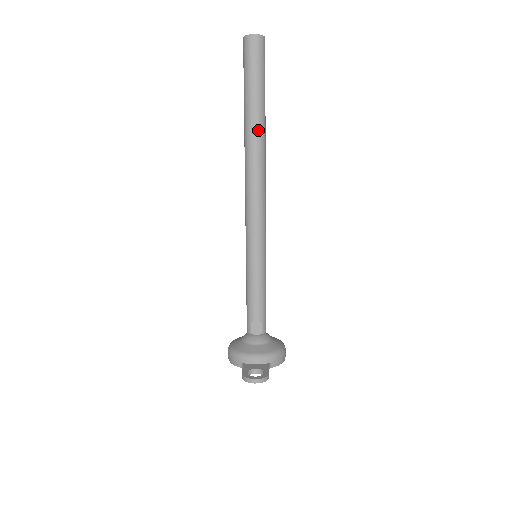
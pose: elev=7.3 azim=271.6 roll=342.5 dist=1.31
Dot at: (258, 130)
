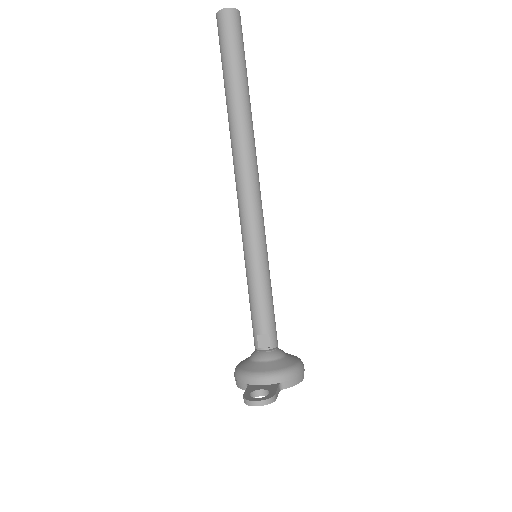
Dot at: (241, 110)
